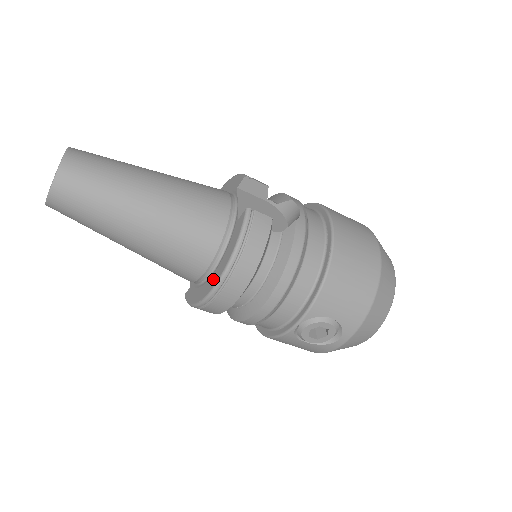
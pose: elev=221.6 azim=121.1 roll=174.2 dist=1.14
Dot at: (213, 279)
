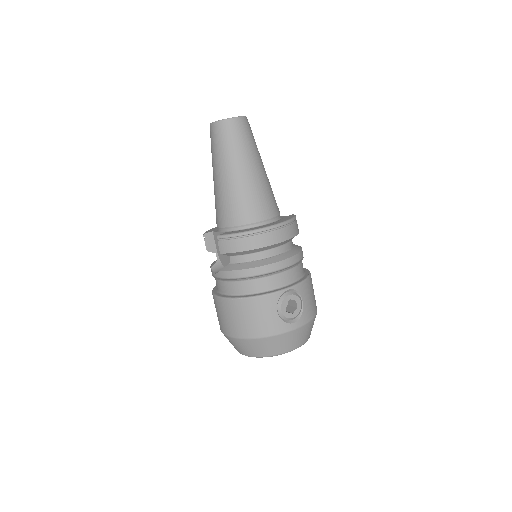
Dot at: (271, 224)
